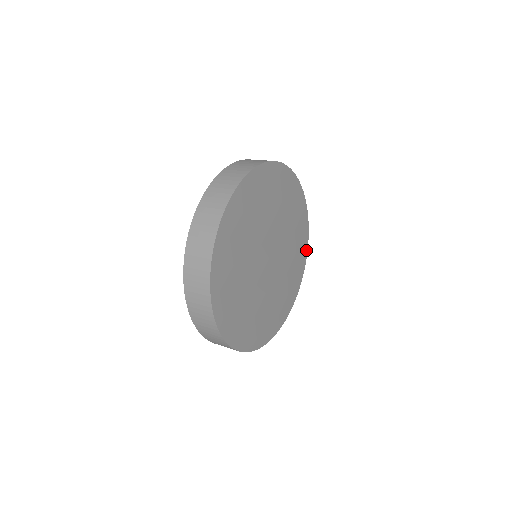
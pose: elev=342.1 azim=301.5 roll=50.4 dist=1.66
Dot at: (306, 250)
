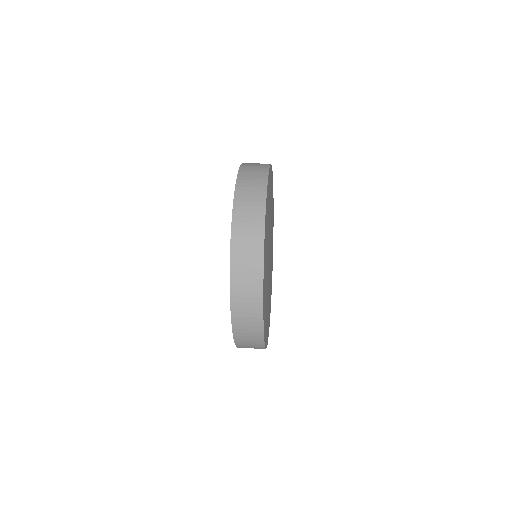
Dot at: occluded
